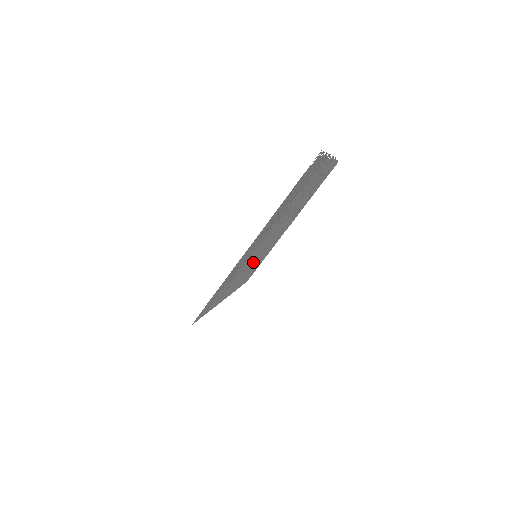
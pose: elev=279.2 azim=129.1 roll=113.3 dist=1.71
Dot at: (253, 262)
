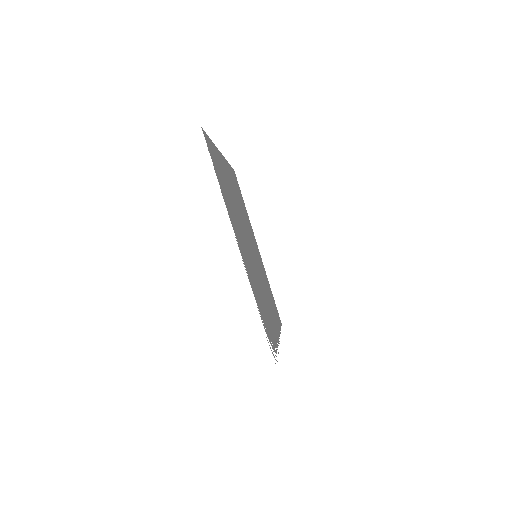
Dot at: occluded
